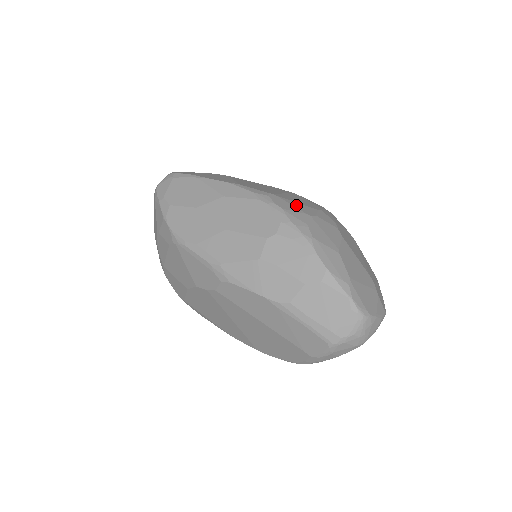
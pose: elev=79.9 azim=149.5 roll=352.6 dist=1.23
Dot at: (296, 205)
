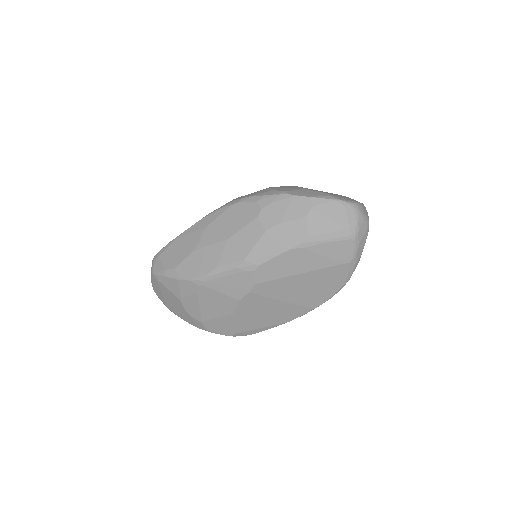
Dot at: (254, 192)
